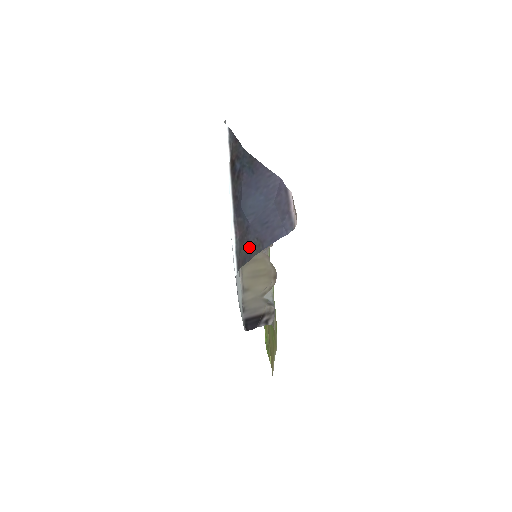
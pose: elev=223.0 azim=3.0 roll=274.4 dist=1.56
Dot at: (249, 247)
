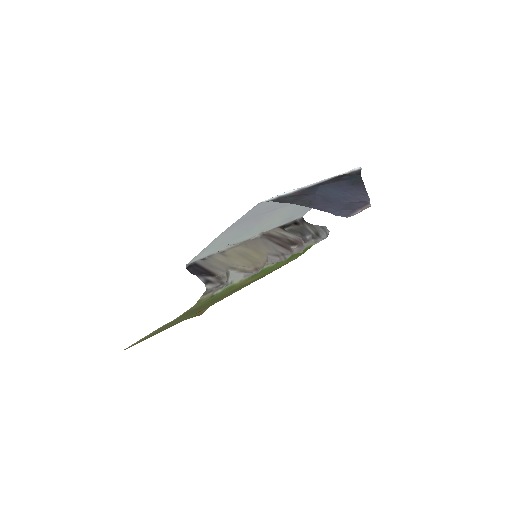
Dot at: (296, 199)
